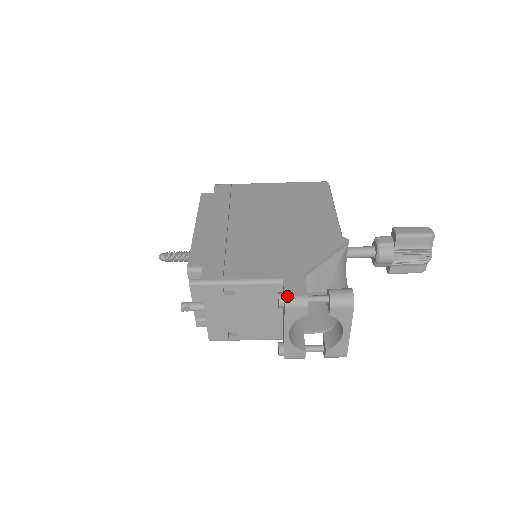
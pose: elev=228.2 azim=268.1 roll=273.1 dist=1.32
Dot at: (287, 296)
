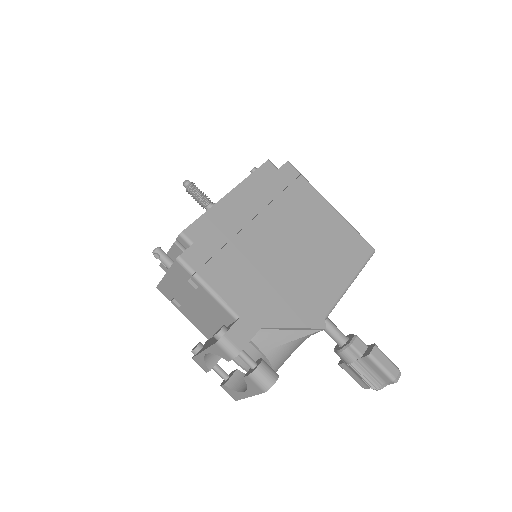
Dot at: (226, 337)
